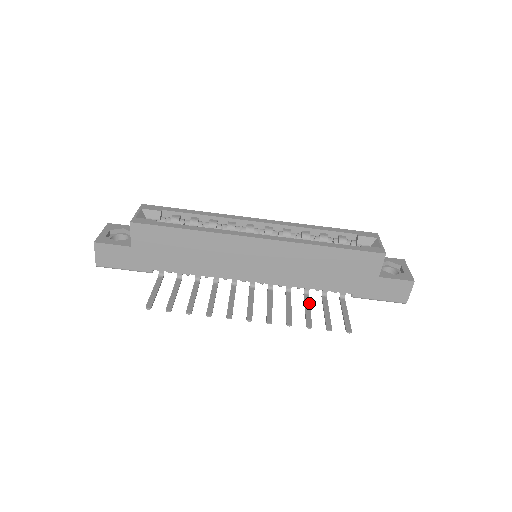
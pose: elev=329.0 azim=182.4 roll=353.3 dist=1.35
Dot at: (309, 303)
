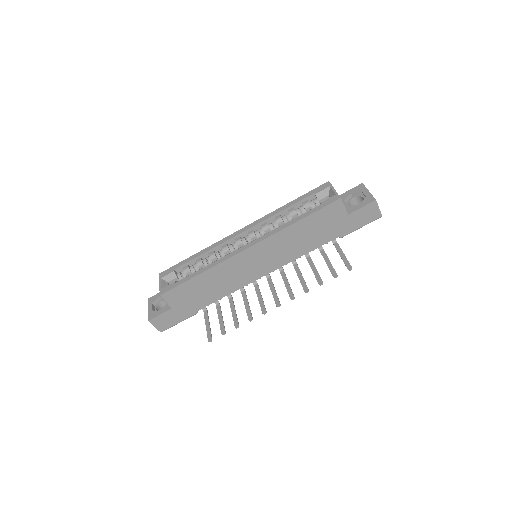
Dot at: (313, 264)
